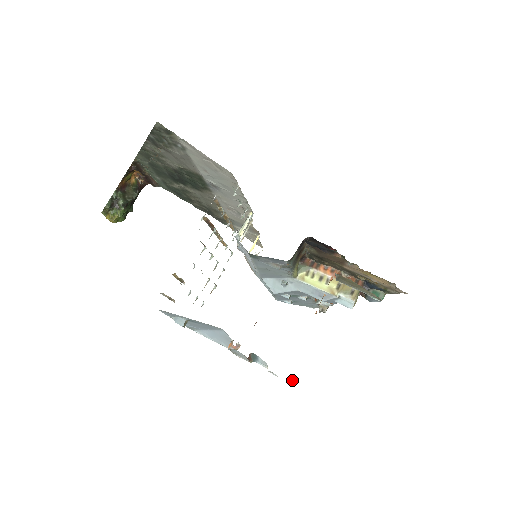
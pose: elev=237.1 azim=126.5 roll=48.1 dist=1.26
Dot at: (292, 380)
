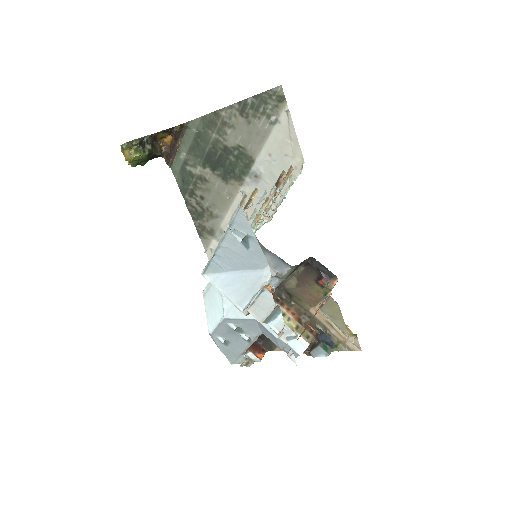
Dot at: (292, 358)
